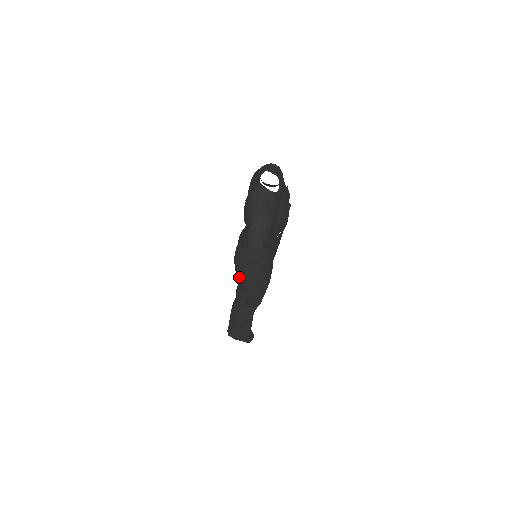
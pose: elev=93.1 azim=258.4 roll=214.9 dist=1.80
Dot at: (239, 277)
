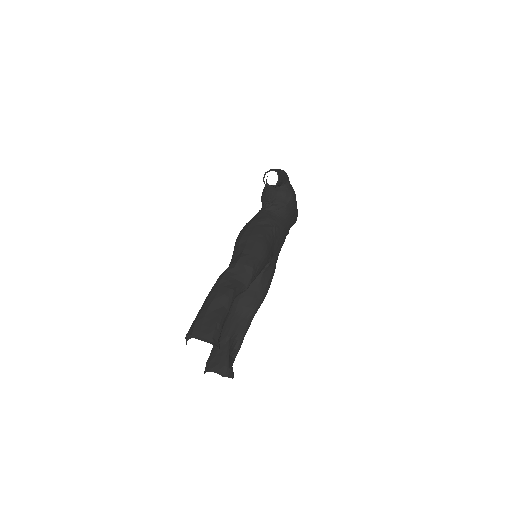
Dot at: (239, 239)
